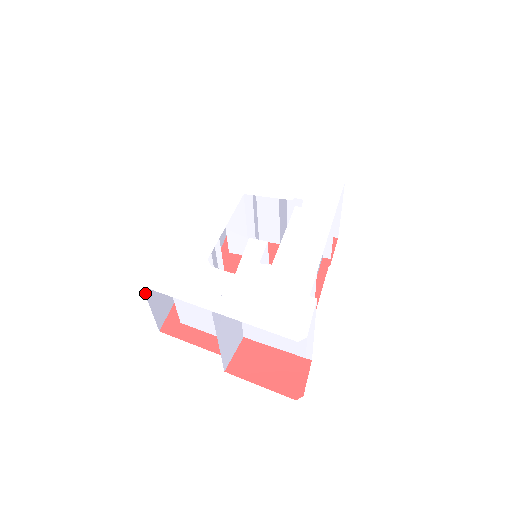
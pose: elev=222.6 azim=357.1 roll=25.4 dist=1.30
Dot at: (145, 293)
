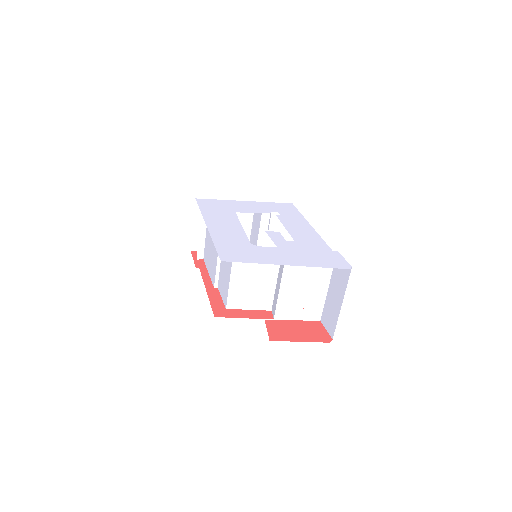
Dot at: occluded
